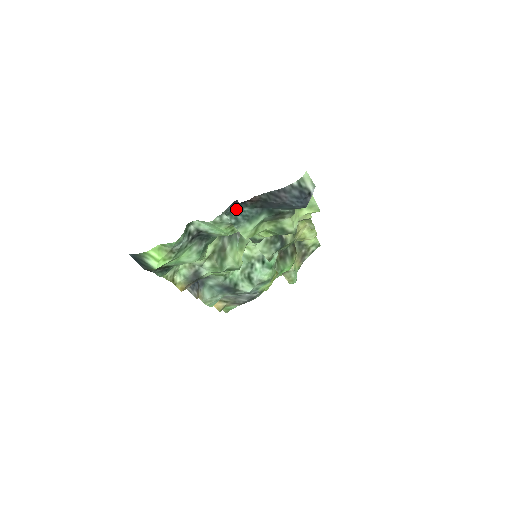
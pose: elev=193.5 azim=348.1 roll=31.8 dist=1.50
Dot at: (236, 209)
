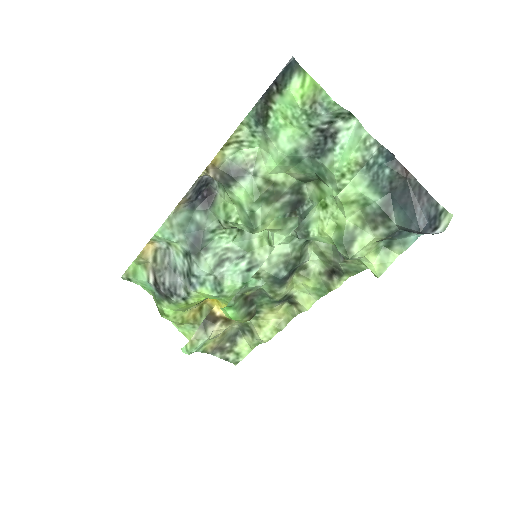
Dot at: (385, 159)
